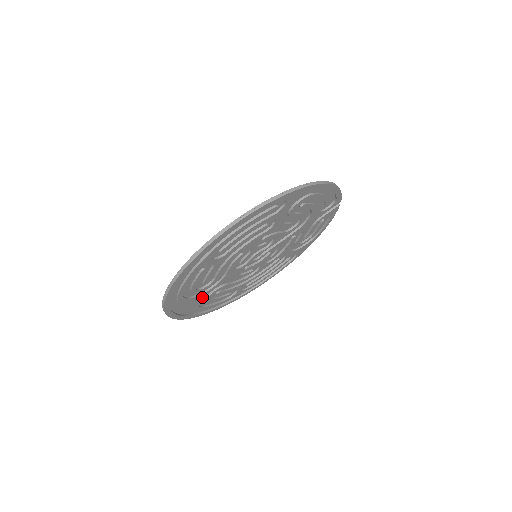
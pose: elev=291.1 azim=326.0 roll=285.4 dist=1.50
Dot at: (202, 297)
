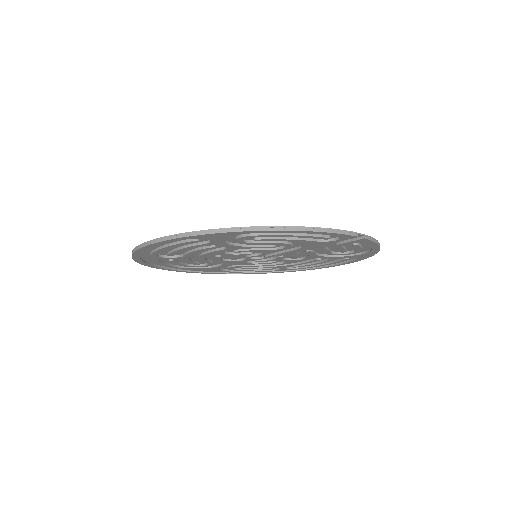
Dot at: (216, 268)
